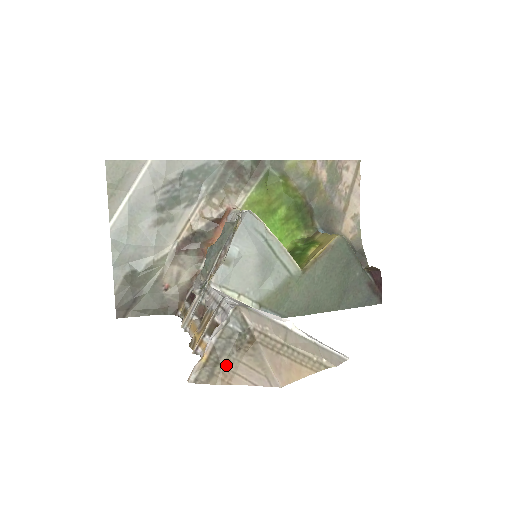
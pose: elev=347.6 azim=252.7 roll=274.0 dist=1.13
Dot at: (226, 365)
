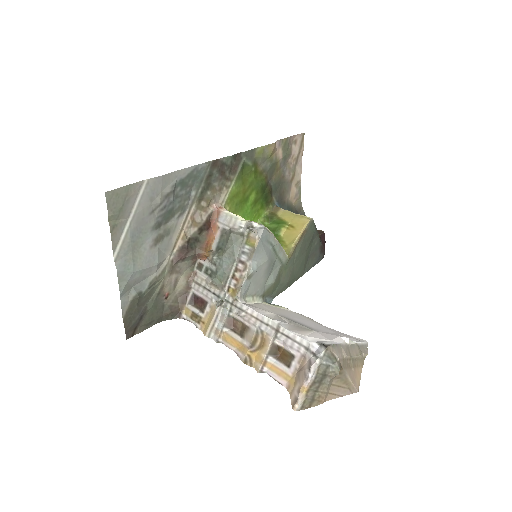
Dot at: (323, 391)
